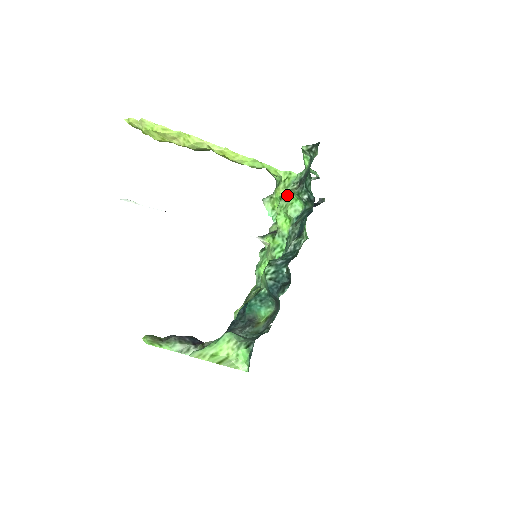
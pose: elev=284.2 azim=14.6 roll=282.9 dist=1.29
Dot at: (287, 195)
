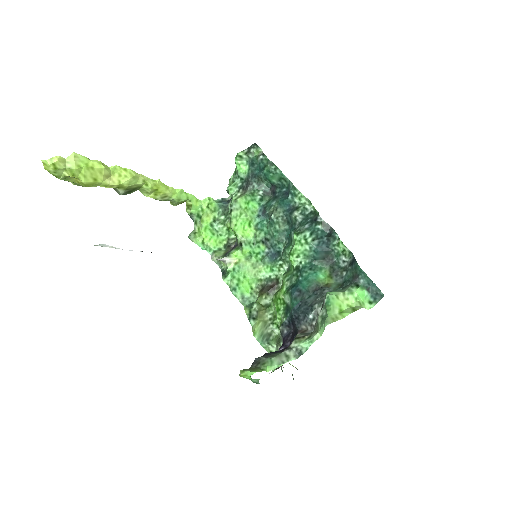
Dot at: (237, 203)
